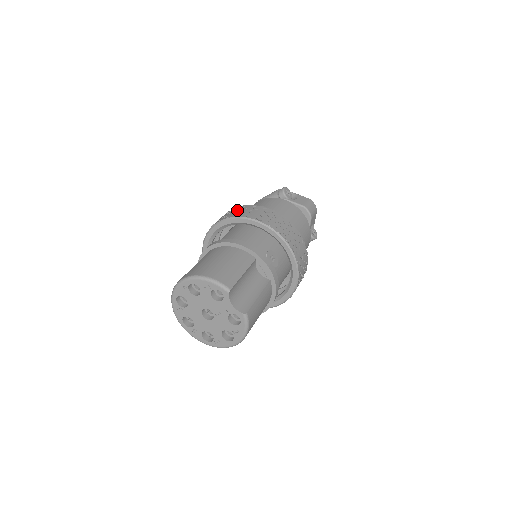
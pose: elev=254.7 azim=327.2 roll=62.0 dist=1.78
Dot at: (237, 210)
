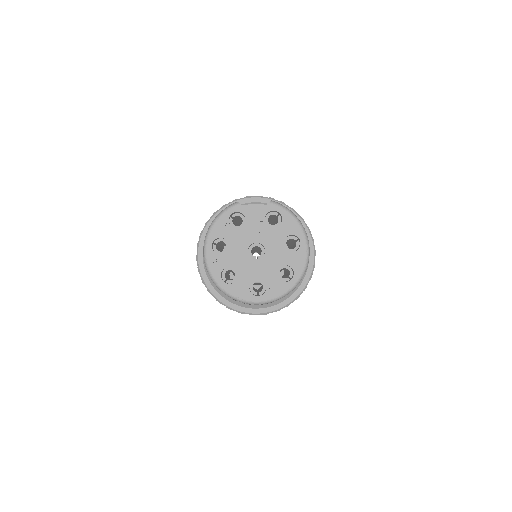
Dot at: occluded
